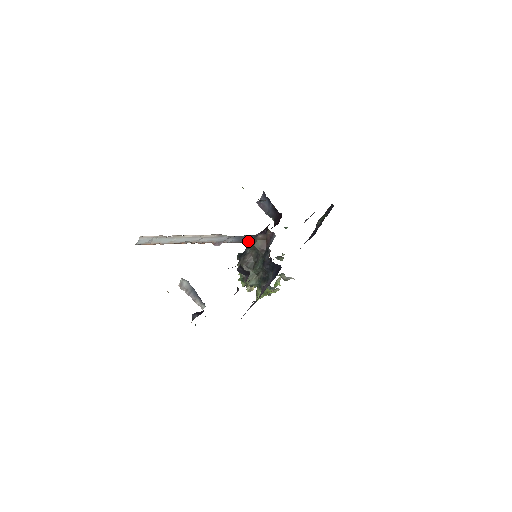
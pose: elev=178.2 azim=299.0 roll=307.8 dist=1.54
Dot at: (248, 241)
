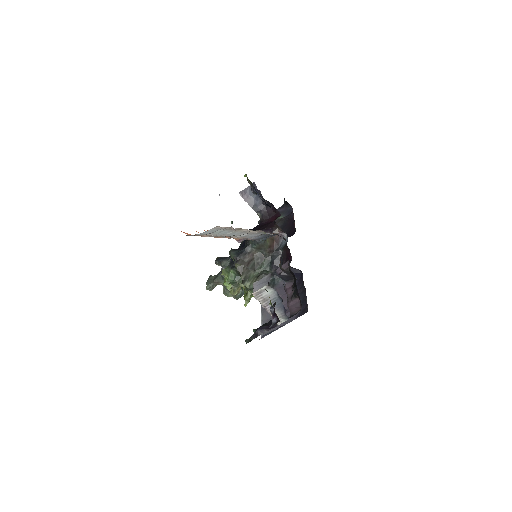
Dot at: (262, 239)
